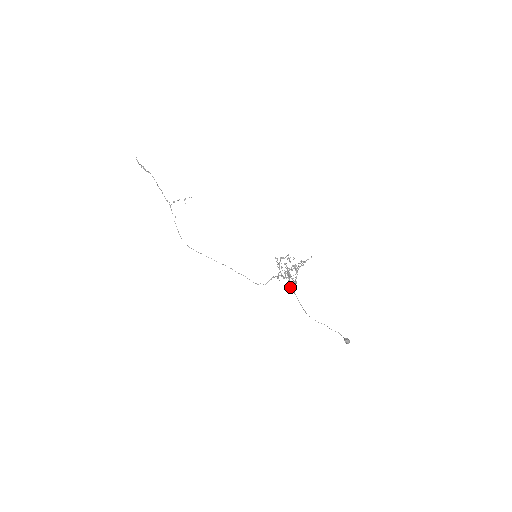
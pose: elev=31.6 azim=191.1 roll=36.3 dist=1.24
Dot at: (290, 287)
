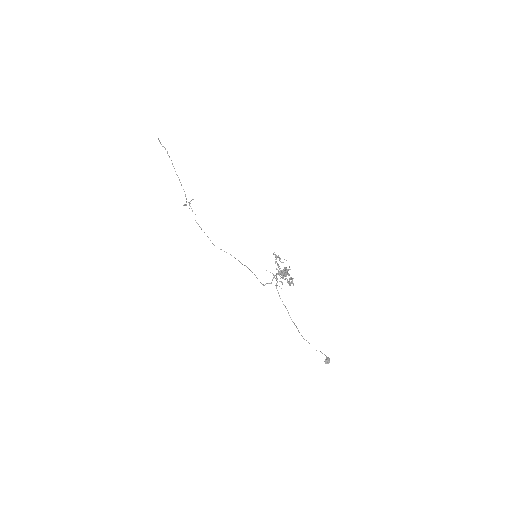
Dot at: occluded
